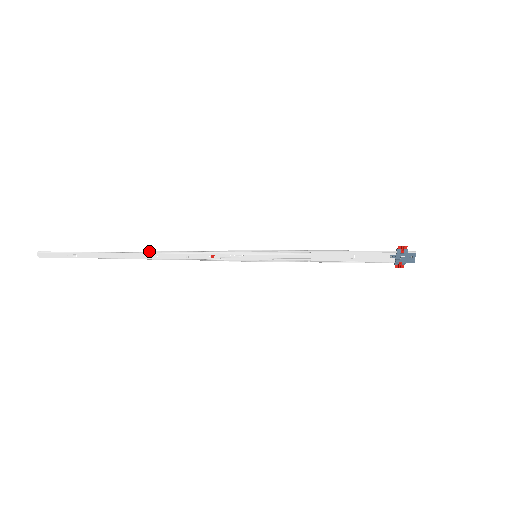
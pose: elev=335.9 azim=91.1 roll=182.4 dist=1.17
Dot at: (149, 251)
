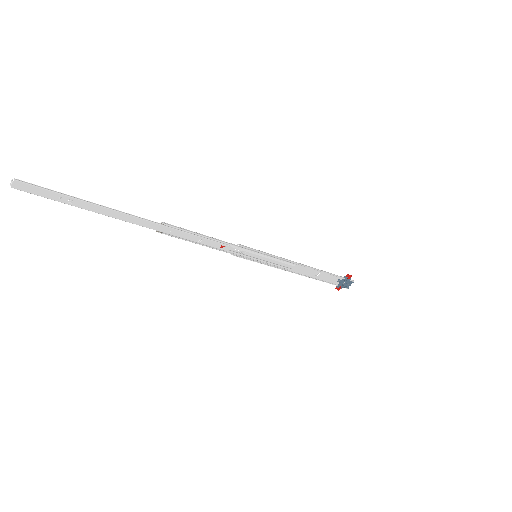
Dot at: (165, 223)
